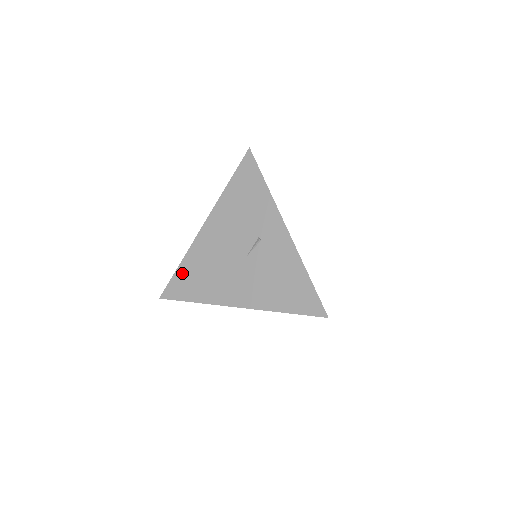
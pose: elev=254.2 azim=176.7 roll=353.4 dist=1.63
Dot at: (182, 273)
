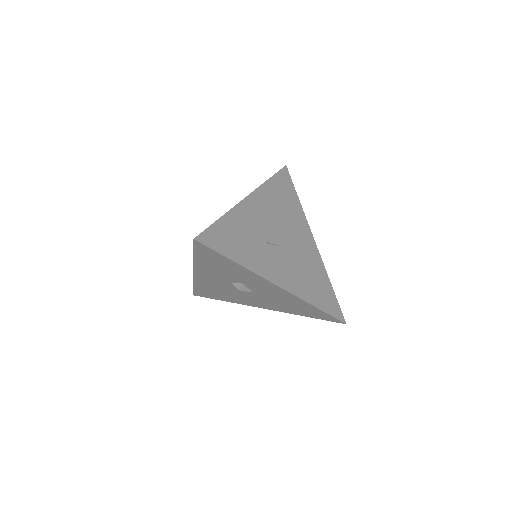
Dot at: occluded
